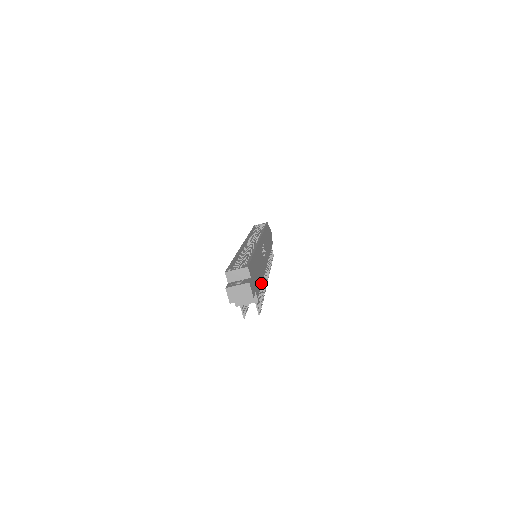
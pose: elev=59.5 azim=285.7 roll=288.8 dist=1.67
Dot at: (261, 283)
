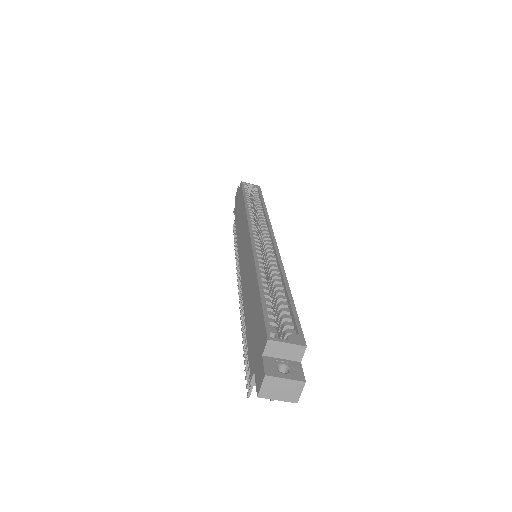
Dot at: occluded
